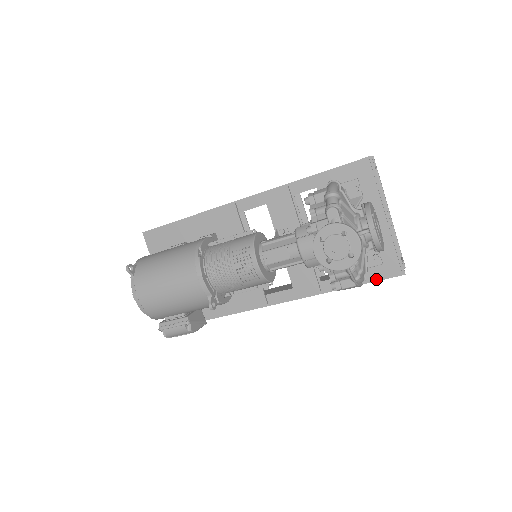
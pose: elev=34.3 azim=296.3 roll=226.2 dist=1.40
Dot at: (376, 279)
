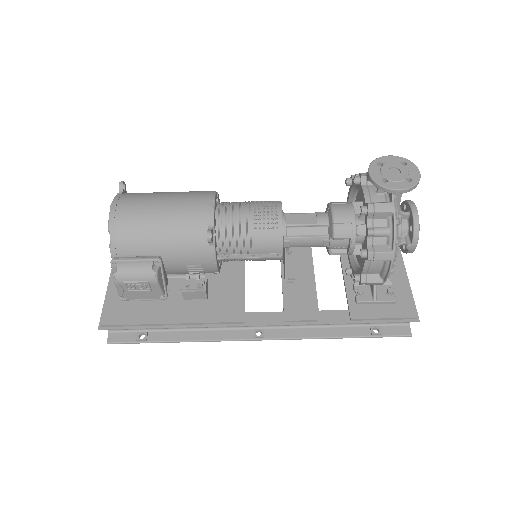
Dot at: (386, 318)
